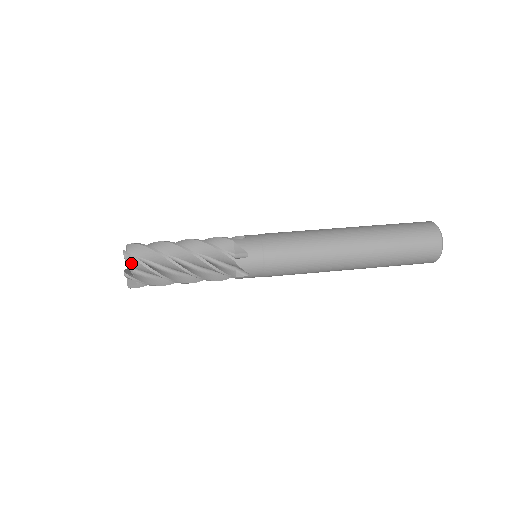
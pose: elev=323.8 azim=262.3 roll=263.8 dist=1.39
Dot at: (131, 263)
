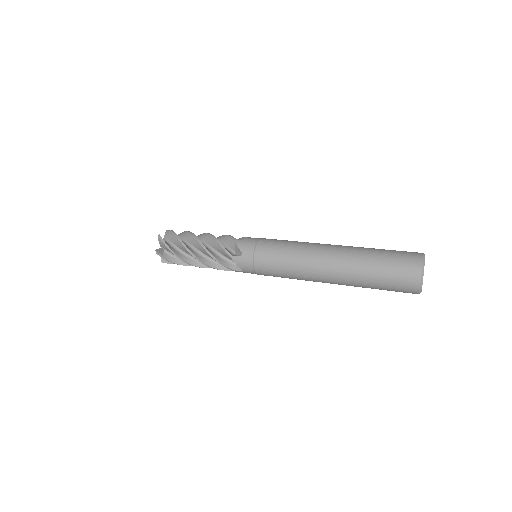
Dot at: (162, 245)
